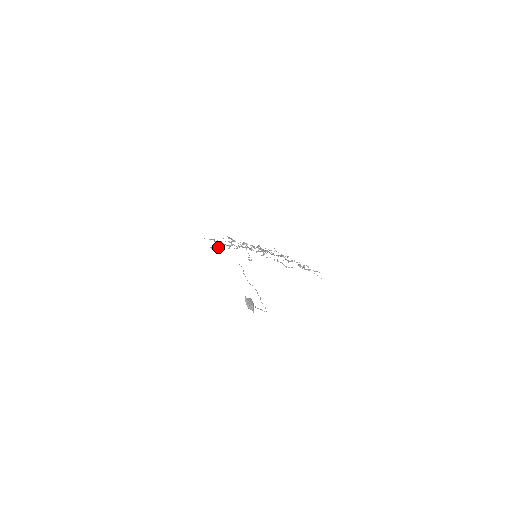
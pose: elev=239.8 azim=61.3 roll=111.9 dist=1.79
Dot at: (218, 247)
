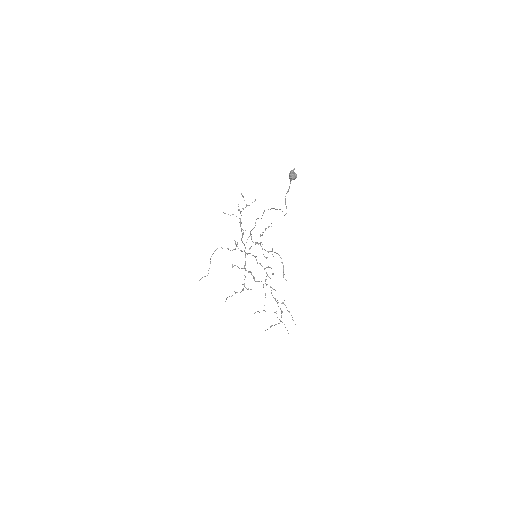
Dot at: occluded
